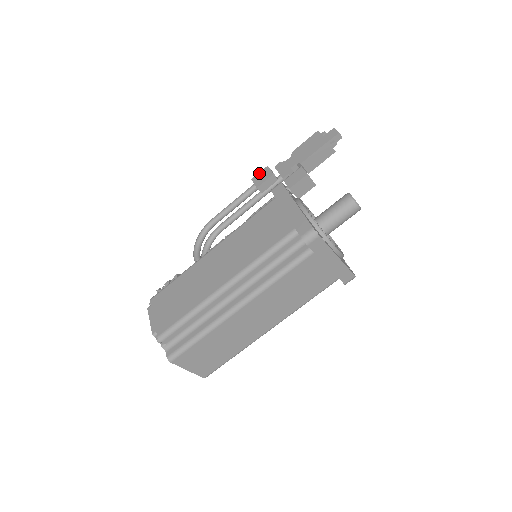
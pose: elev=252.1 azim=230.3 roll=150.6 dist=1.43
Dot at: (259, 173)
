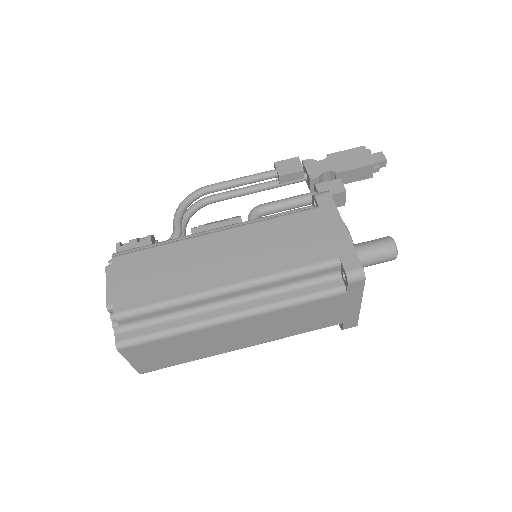
Dot at: (286, 160)
